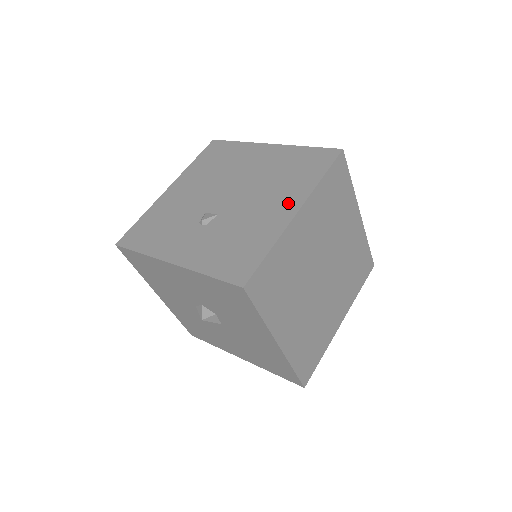
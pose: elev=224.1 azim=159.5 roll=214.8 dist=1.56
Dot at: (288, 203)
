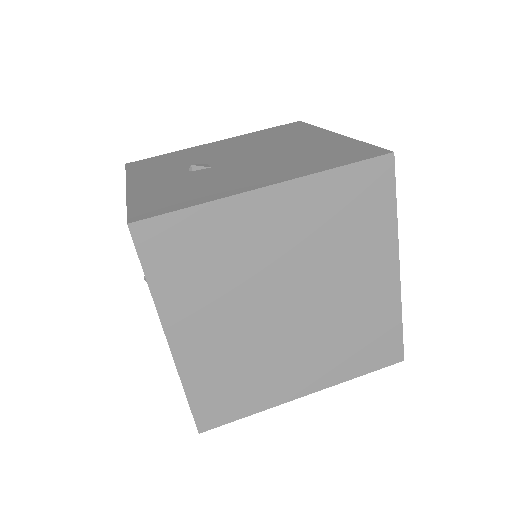
Dot at: (272, 177)
